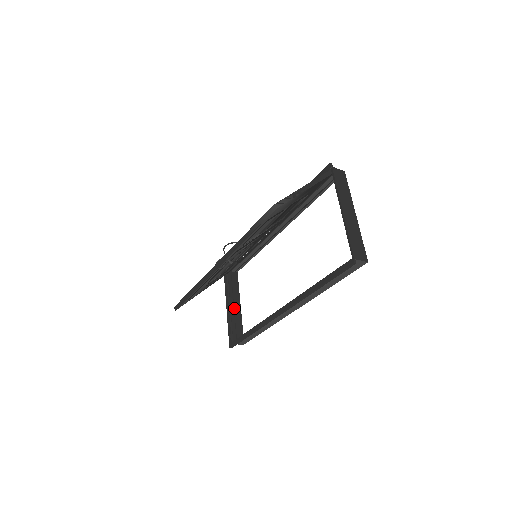
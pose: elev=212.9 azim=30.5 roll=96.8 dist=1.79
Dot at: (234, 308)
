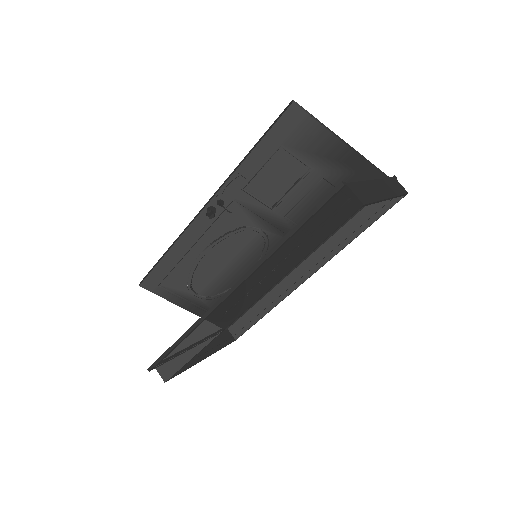
Dot at: occluded
